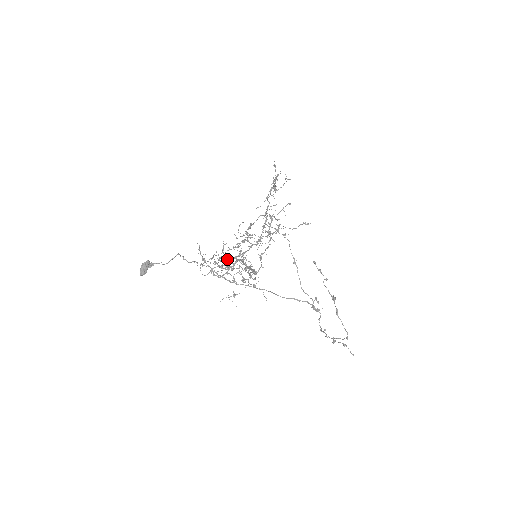
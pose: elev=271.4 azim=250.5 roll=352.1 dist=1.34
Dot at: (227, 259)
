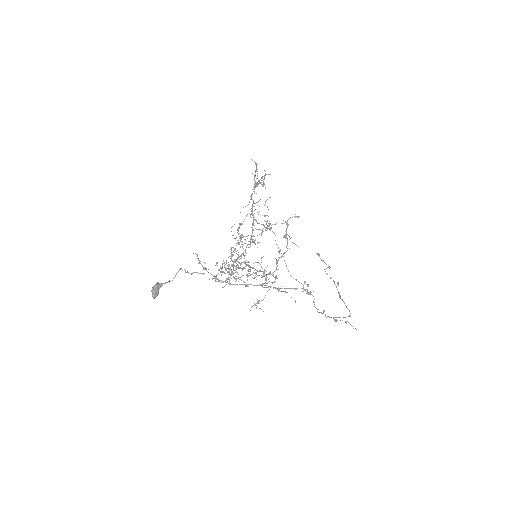
Dot at: (228, 264)
